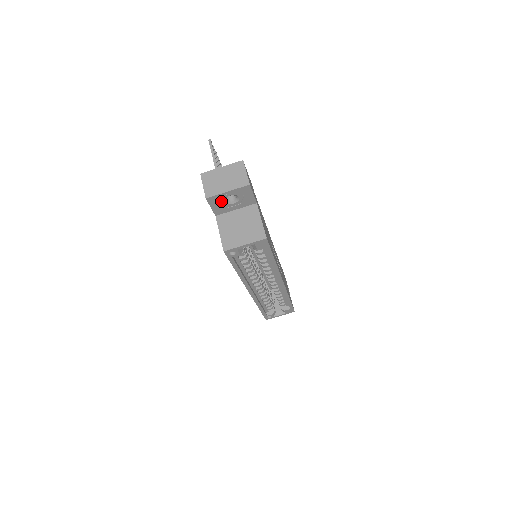
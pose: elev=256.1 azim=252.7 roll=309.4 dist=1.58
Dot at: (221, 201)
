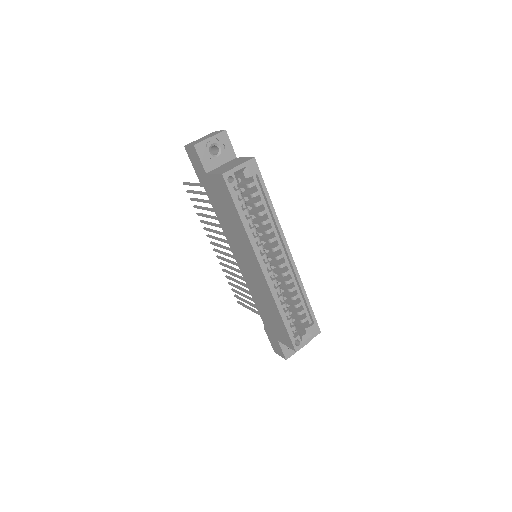
Dot at: (207, 151)
